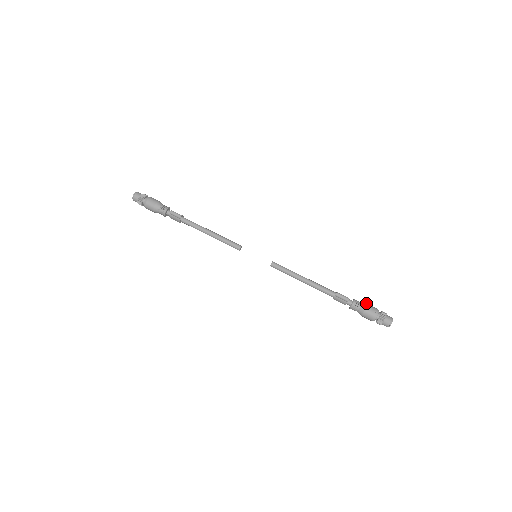
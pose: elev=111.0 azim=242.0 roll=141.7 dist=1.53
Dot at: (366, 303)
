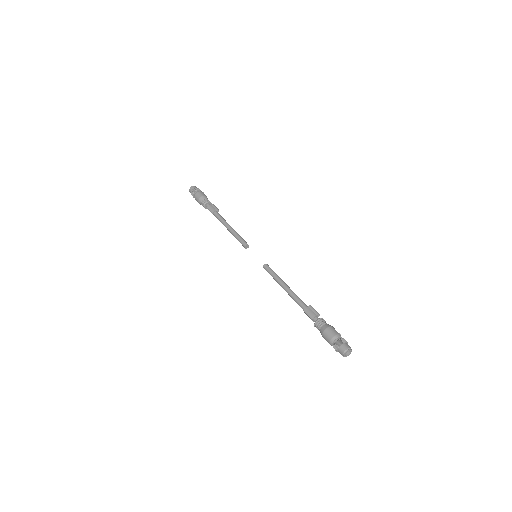
Dot at: occluded
